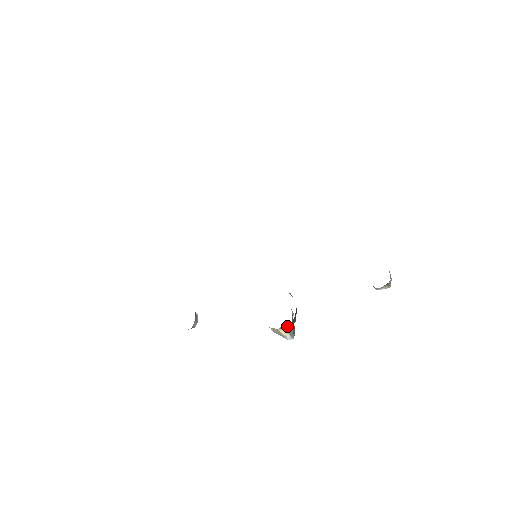
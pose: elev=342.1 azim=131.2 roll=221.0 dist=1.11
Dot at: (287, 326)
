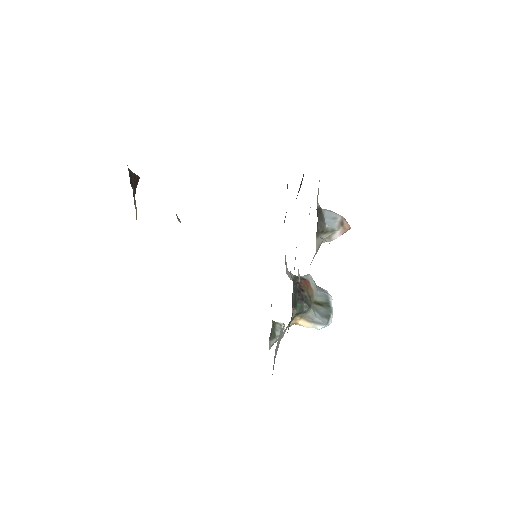
Dot at: (303, 317)
